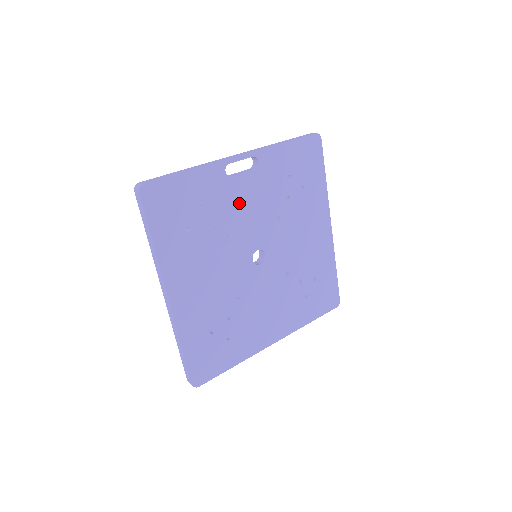
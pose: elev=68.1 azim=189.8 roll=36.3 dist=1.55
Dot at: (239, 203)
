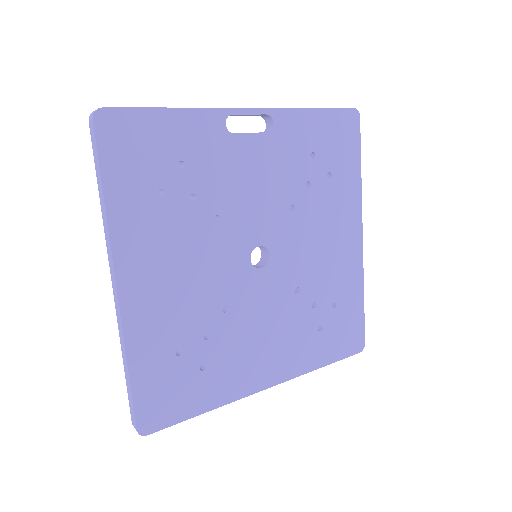
Dot at: (240, 173)
